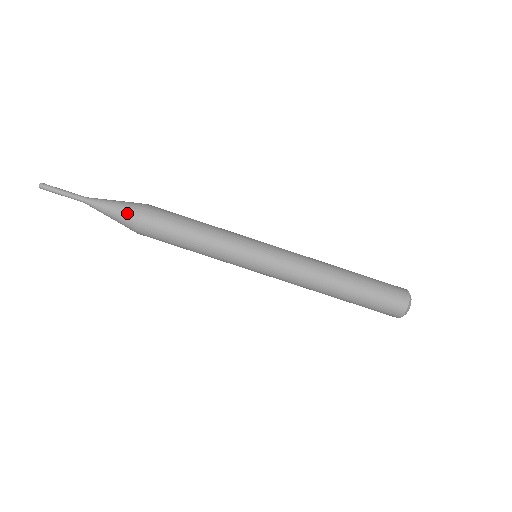
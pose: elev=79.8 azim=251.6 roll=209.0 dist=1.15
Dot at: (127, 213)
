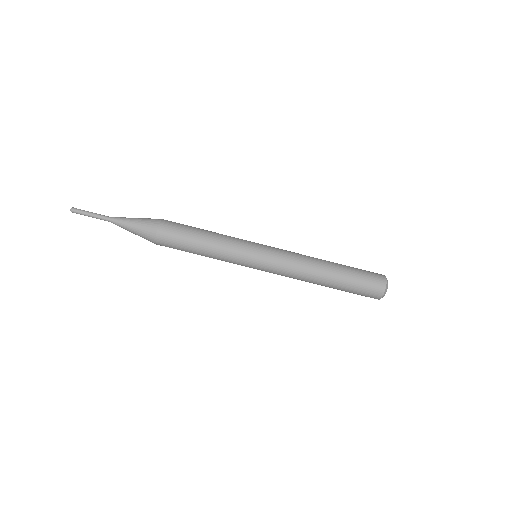
Dot at: (147, 224)
